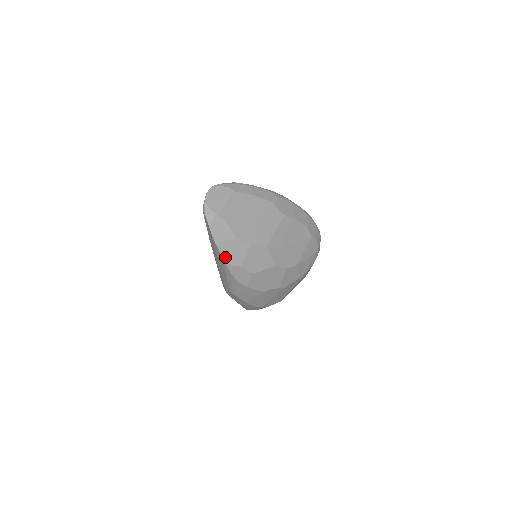
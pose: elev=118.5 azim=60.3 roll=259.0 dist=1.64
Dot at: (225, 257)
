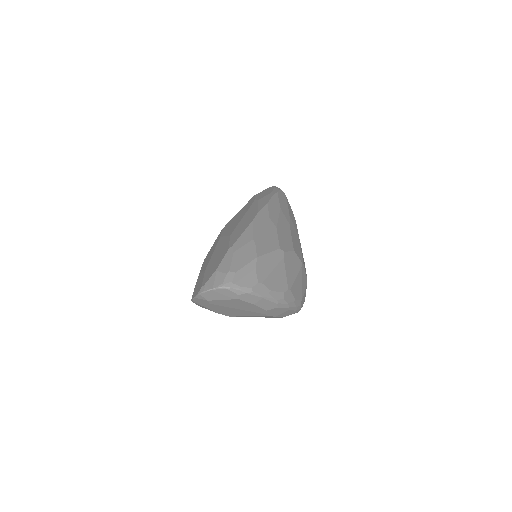
Dot at: (193, 302)
